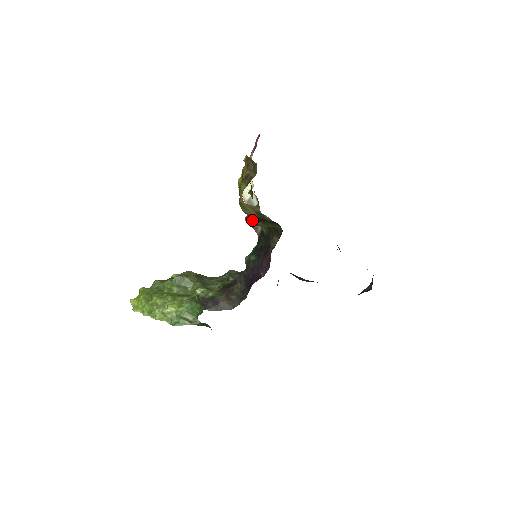
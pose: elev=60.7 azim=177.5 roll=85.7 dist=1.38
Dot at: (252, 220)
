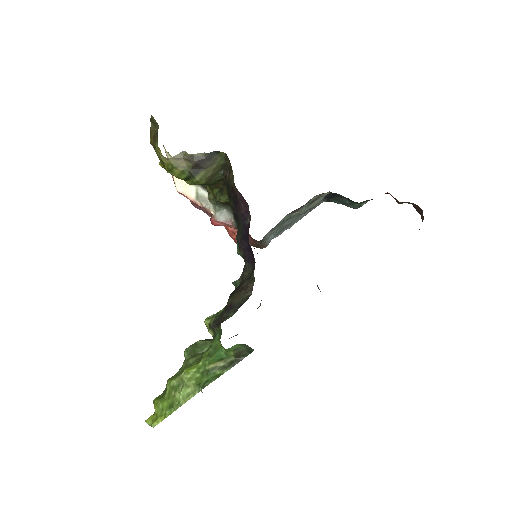
Dot at: (193, 177)
